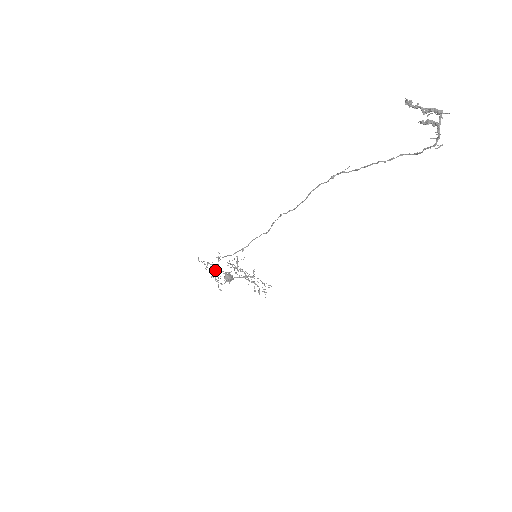
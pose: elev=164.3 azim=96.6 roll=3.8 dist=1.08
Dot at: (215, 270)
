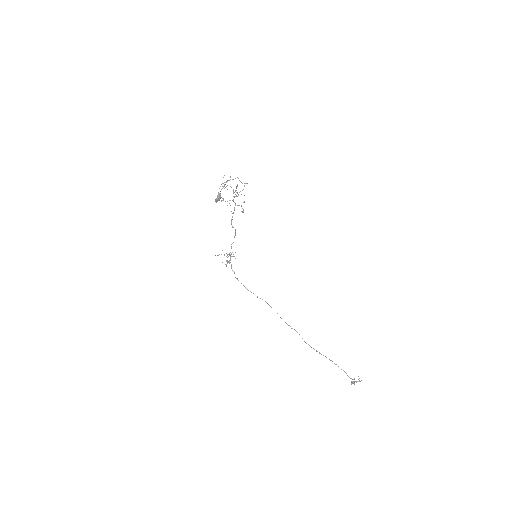
Dot at: occluded
